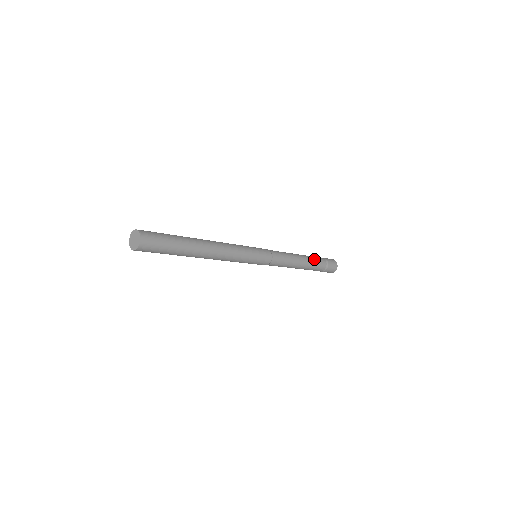
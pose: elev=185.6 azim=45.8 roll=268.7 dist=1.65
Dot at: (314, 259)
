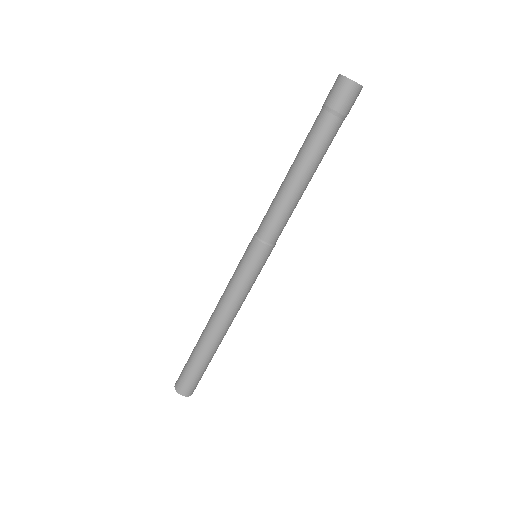
Dot at: (319, 150)
